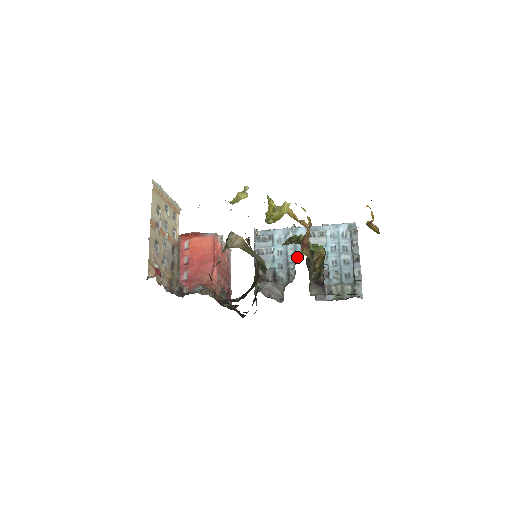
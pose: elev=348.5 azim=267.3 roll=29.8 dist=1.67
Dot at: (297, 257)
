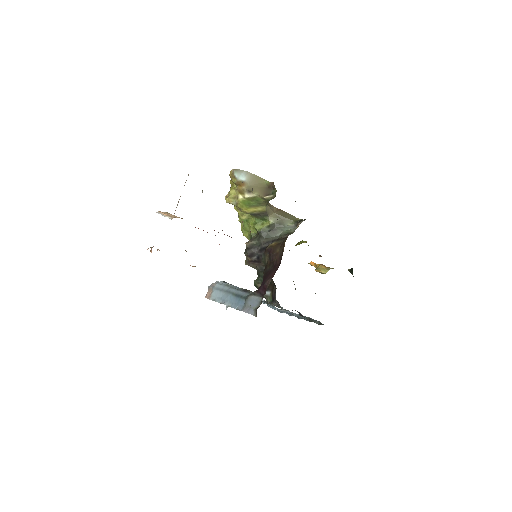
Dot at: occluded
